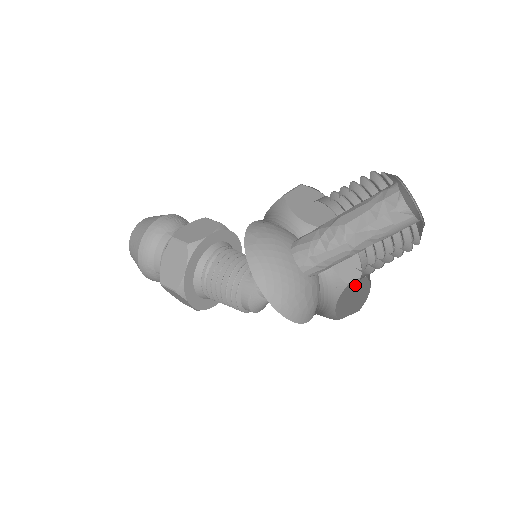
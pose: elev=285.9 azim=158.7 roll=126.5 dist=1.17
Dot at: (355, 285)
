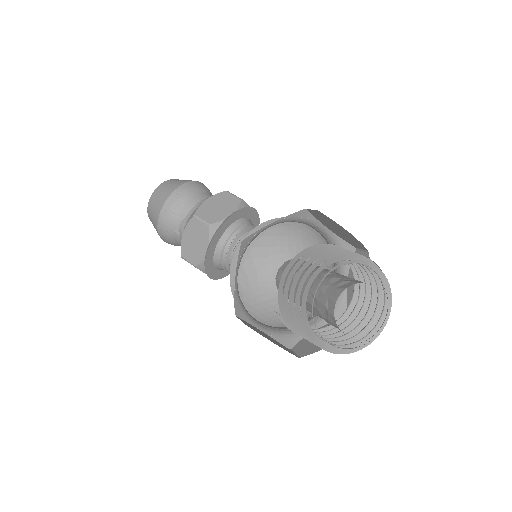
Dot at: occluded
